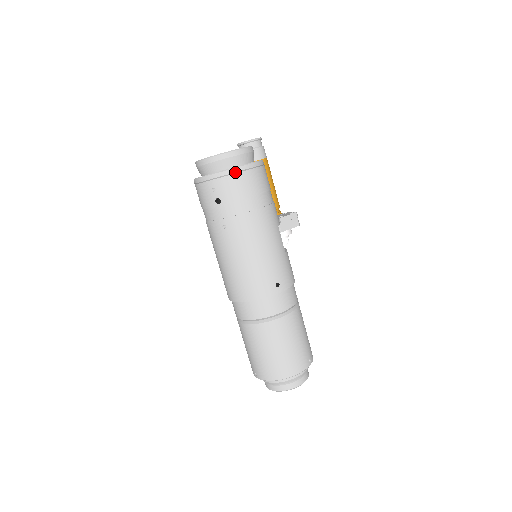
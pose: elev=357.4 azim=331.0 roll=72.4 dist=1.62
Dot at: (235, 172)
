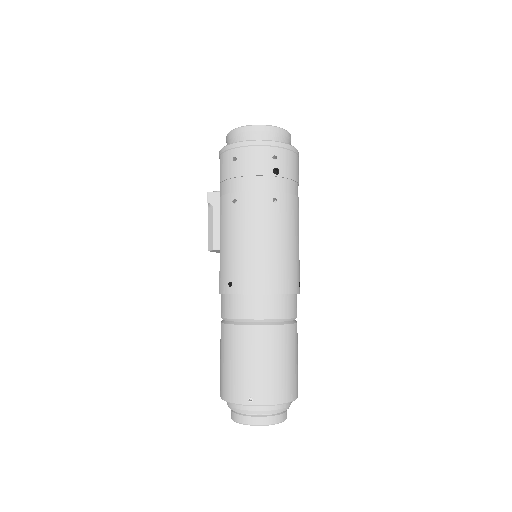
Dot at: (295, 151)
